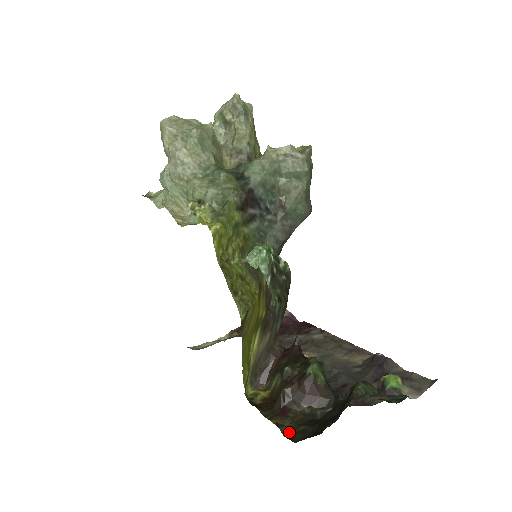
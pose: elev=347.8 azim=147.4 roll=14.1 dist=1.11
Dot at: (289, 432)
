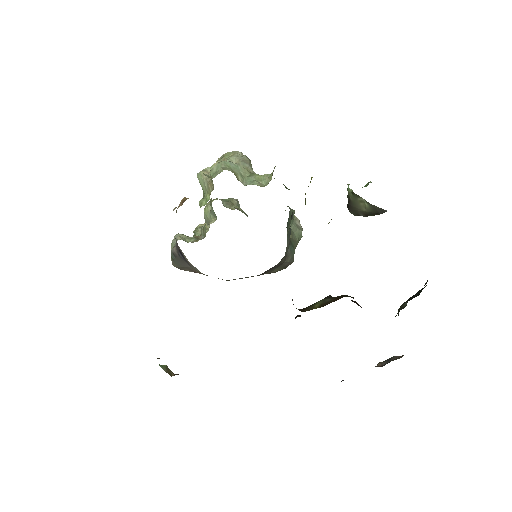
Dot at: occluded
